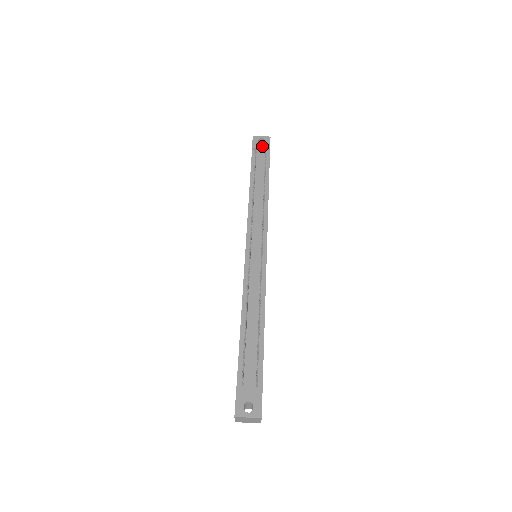
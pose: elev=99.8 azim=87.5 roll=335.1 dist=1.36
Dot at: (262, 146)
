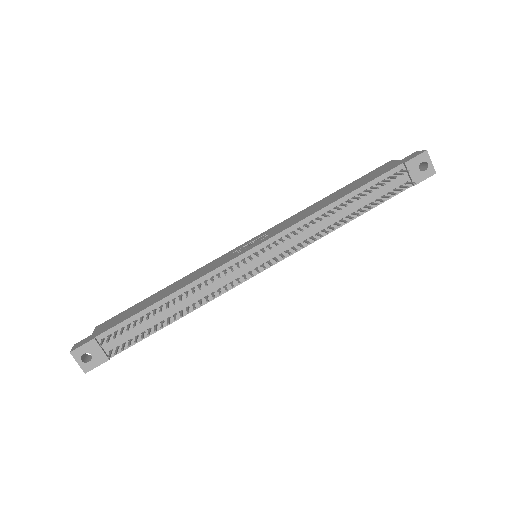
Dot at: (414, 173)
